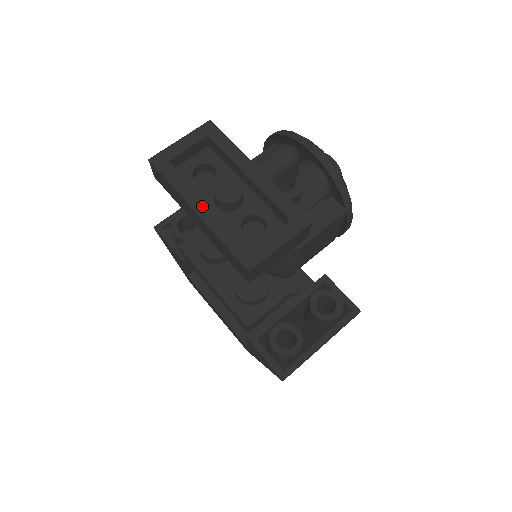
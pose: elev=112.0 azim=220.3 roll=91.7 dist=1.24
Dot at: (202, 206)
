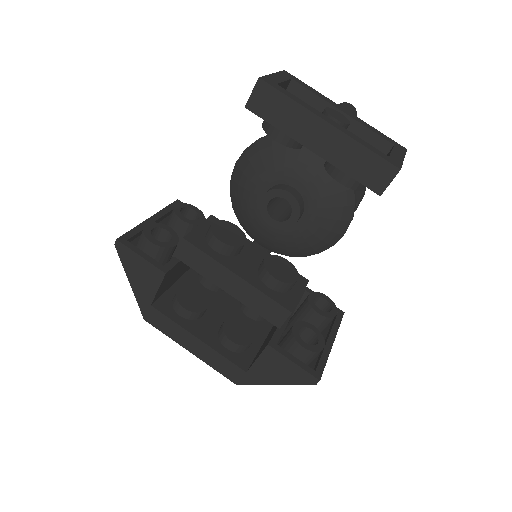
Dot at: (329, 120)
